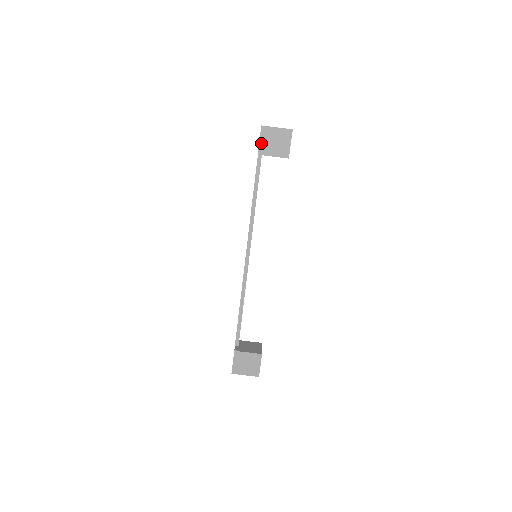
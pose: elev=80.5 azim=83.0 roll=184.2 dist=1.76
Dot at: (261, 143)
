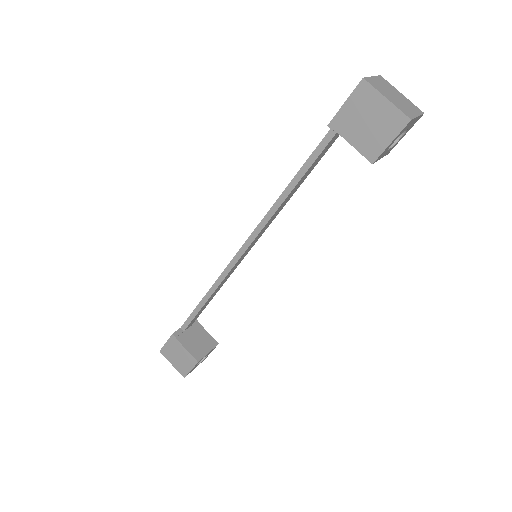
Dot at: (344, 108)
